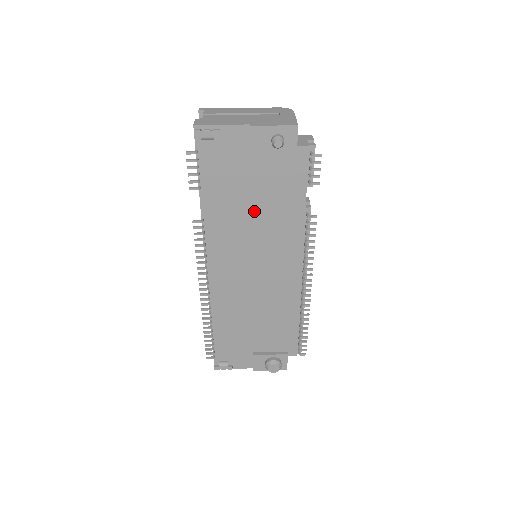
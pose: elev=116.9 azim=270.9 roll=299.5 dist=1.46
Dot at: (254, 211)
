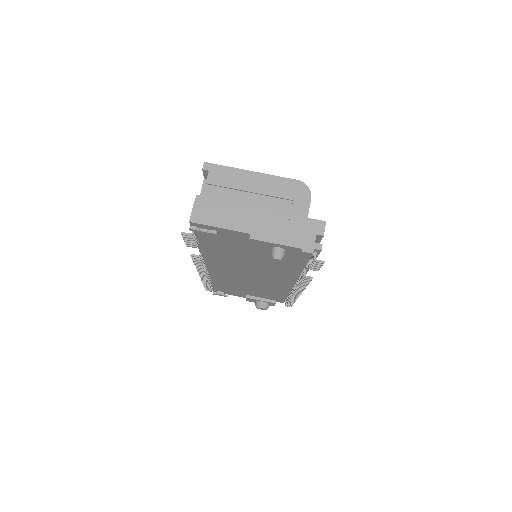
Dot at: (252, 261)
